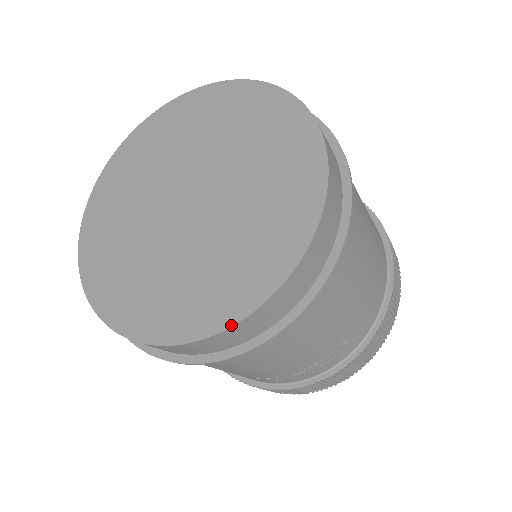
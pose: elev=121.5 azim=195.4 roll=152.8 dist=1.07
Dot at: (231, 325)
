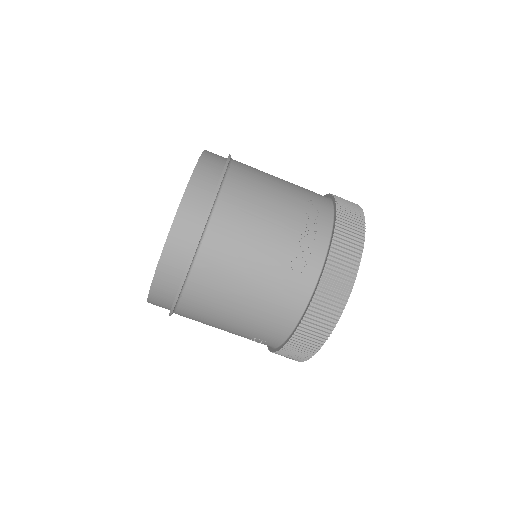
Dot at: occluded
